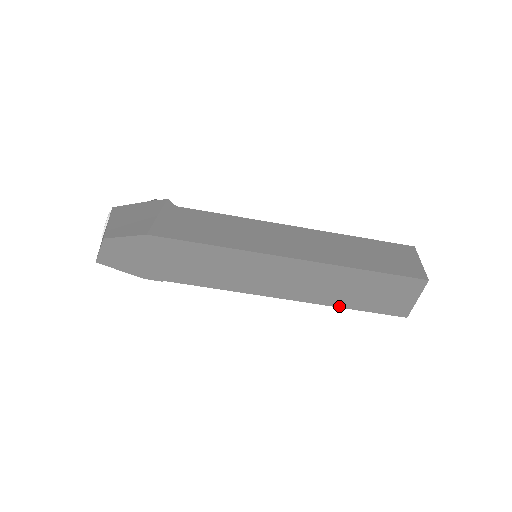
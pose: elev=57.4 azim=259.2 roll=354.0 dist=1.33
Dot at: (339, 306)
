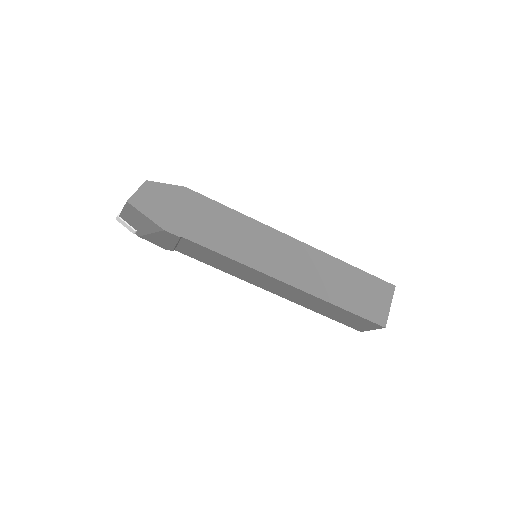
Dot at: (330, 302)
